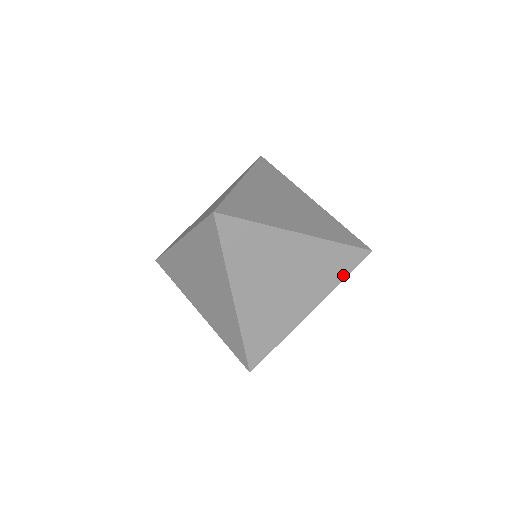
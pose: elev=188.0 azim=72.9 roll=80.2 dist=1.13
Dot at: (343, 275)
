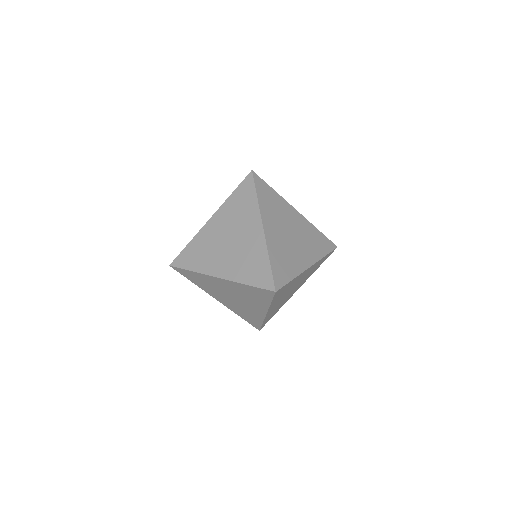
Dot at: (319, 266)
